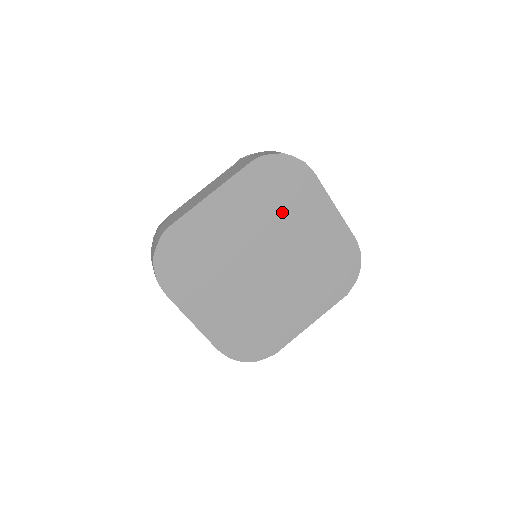
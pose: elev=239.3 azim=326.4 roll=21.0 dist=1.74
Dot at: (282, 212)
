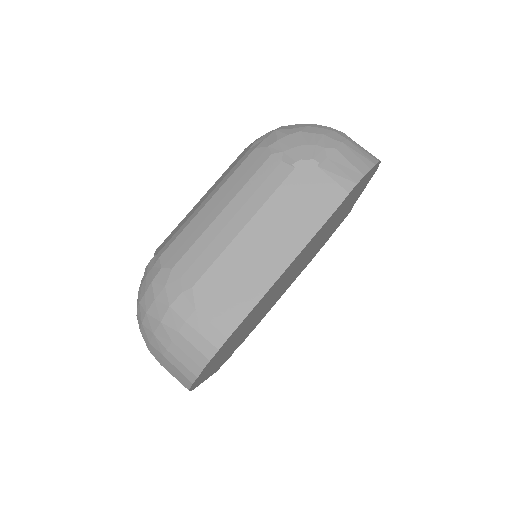
Dot at: occluded
